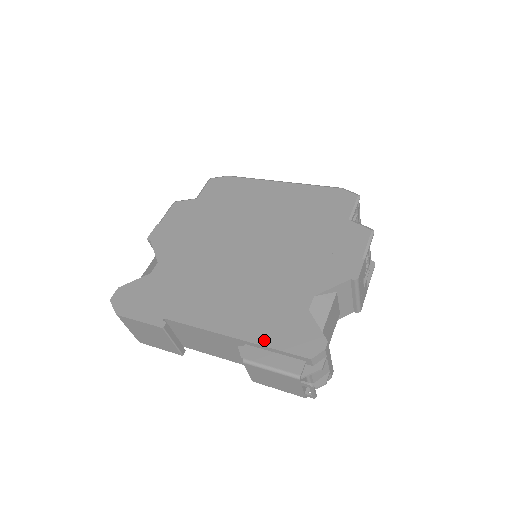
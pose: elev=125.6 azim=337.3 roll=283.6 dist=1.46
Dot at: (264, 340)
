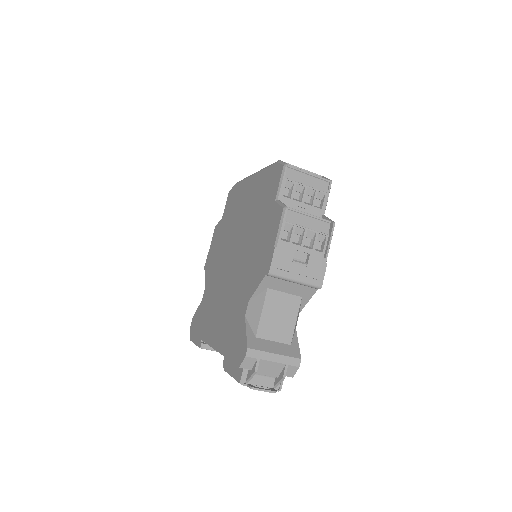
Dot at: (226, 352)
